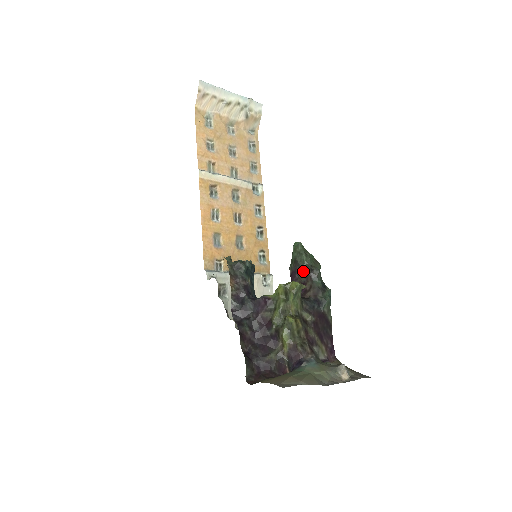
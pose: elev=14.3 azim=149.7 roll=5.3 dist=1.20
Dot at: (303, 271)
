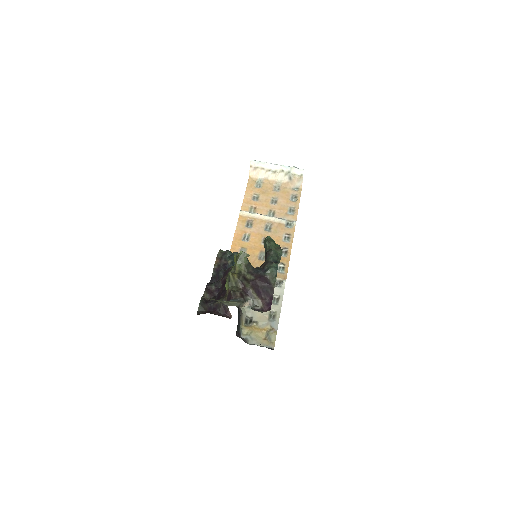
Dot at: occluded
